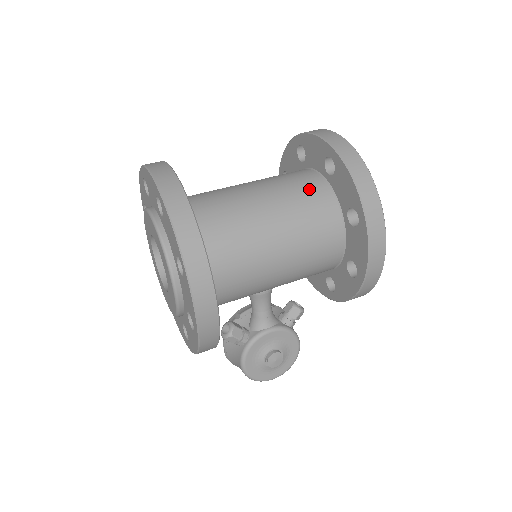
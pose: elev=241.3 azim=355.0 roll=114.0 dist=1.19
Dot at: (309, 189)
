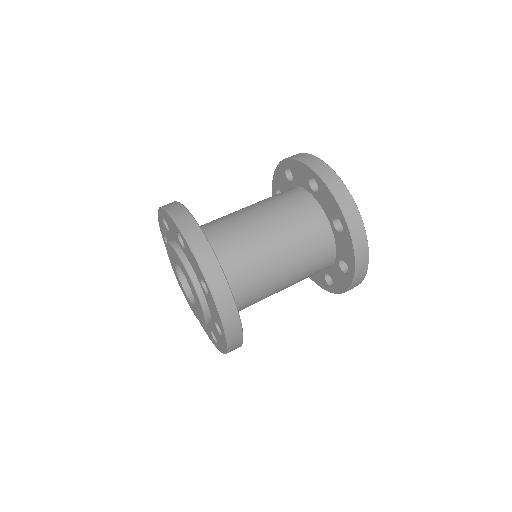
Dot at: (316, 239)
